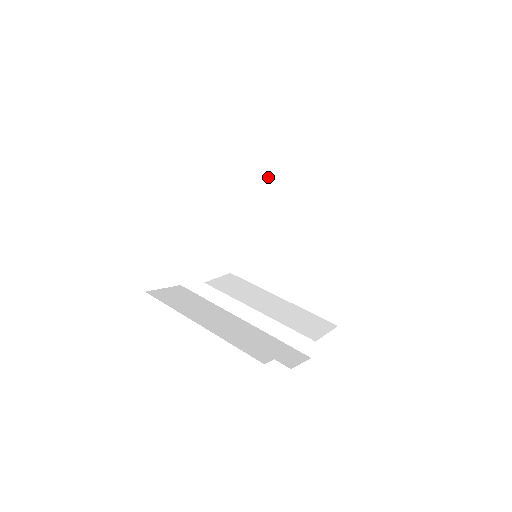
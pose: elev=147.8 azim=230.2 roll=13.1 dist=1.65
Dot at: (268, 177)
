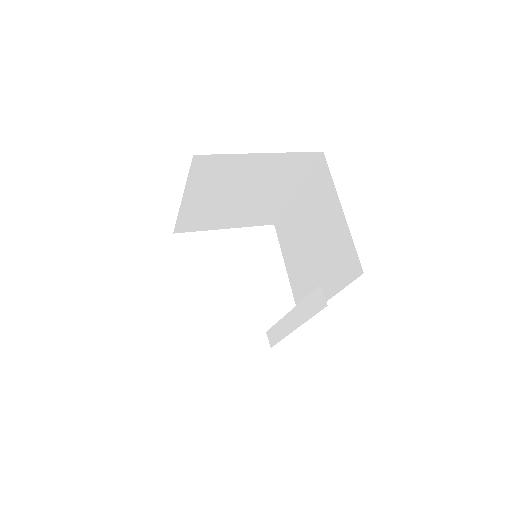
Dot at: (281, 218)
